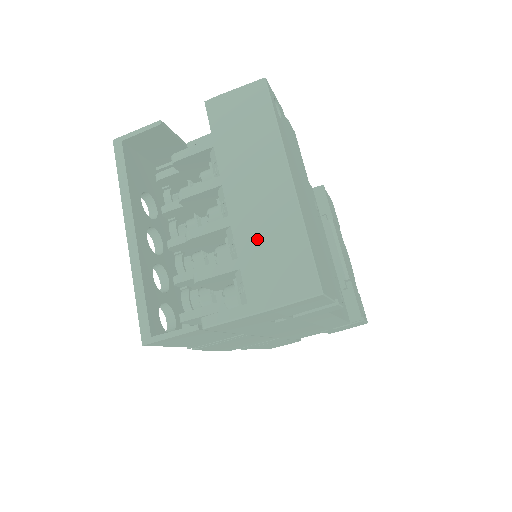
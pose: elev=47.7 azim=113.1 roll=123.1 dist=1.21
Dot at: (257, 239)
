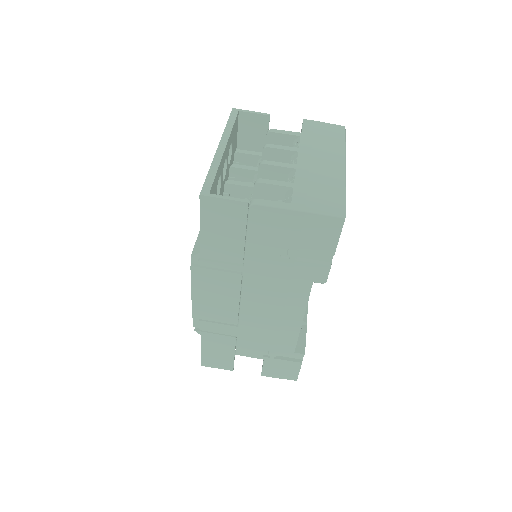
Dot at: (311, 180)
